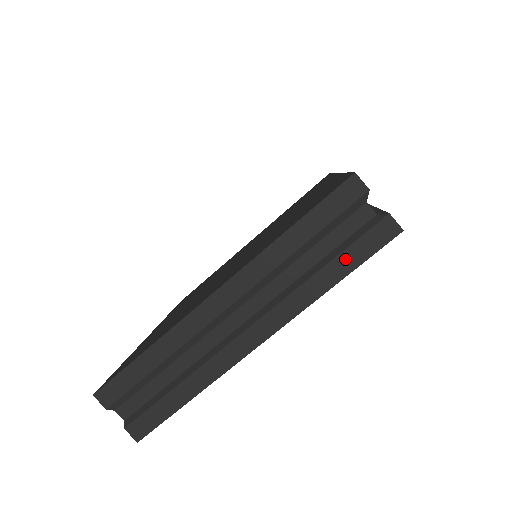
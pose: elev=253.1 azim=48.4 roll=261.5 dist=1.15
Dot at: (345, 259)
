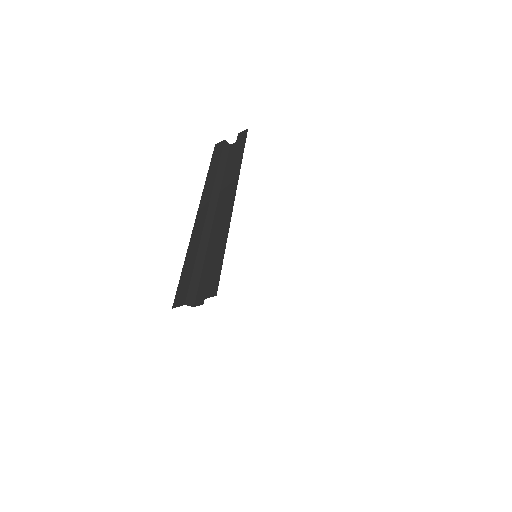
Dot at: (237, 152)
